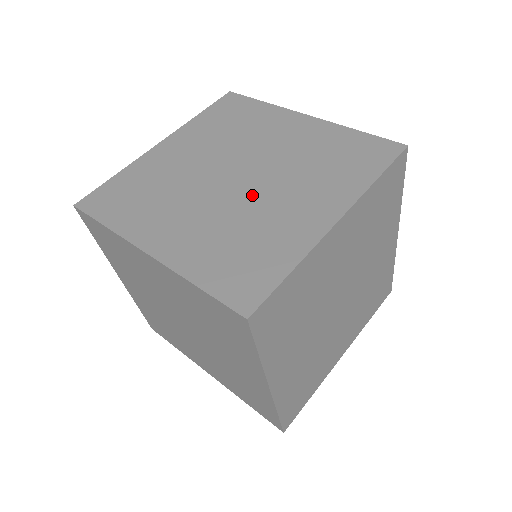
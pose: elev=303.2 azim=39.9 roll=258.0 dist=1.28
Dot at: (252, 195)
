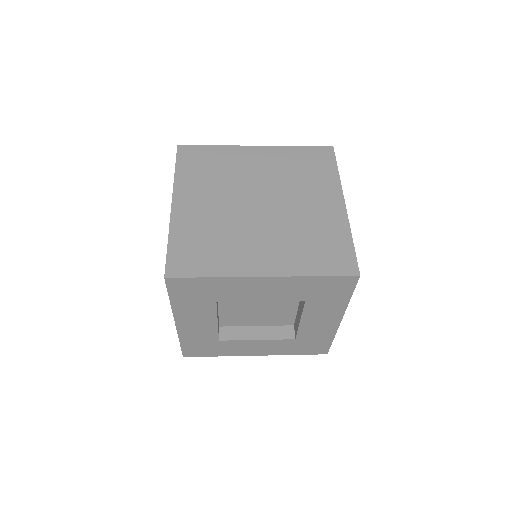
Dot at: occluded
